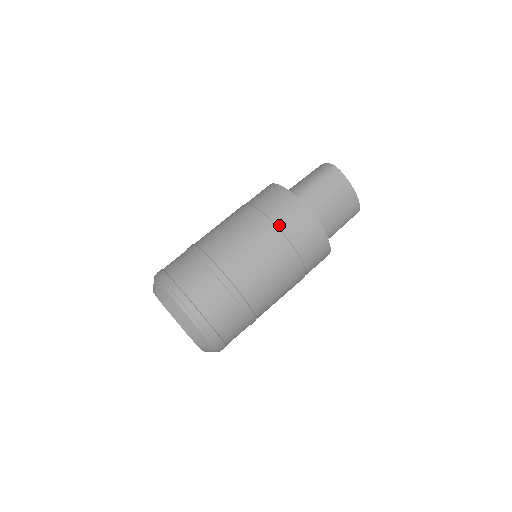
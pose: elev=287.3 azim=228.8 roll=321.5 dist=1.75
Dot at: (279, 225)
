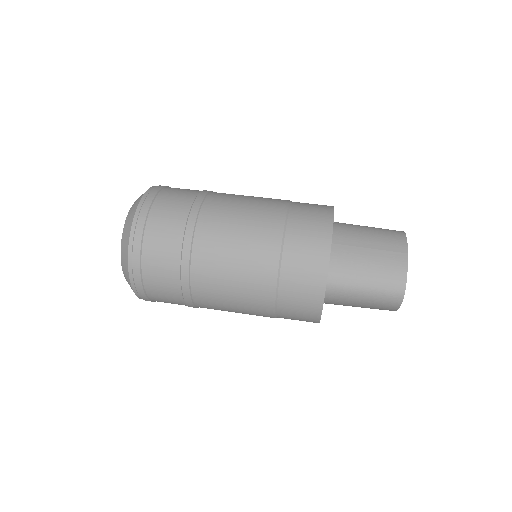
Dot at: (293, 204)
